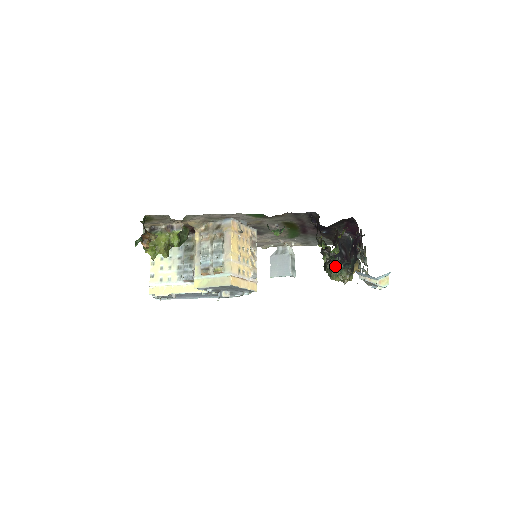
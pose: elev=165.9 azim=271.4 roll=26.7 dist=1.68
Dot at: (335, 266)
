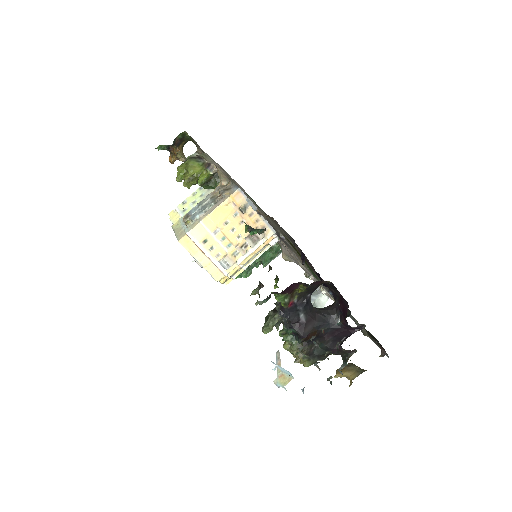
Dot at: (275, 319)
